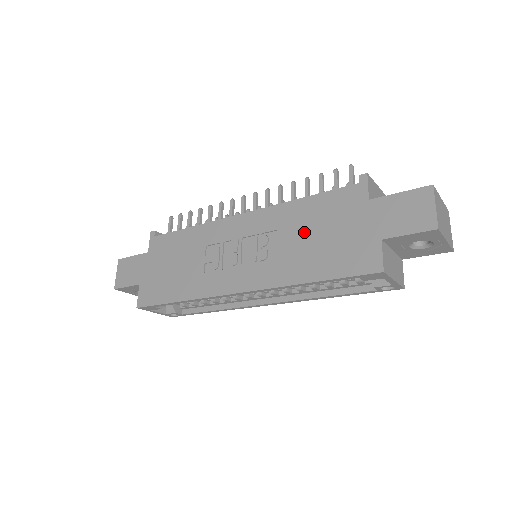
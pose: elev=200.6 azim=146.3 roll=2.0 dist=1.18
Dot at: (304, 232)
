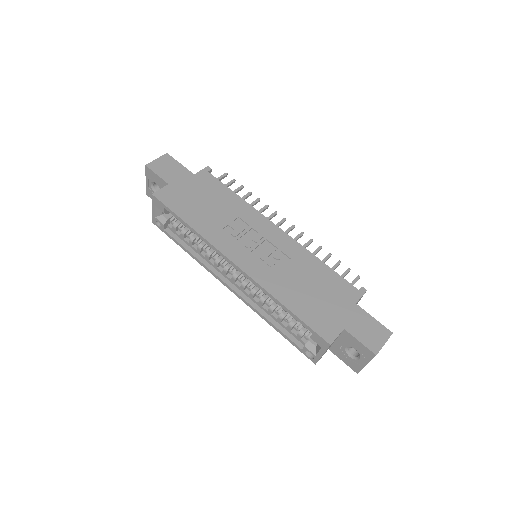
Dot at: (306, 278)
